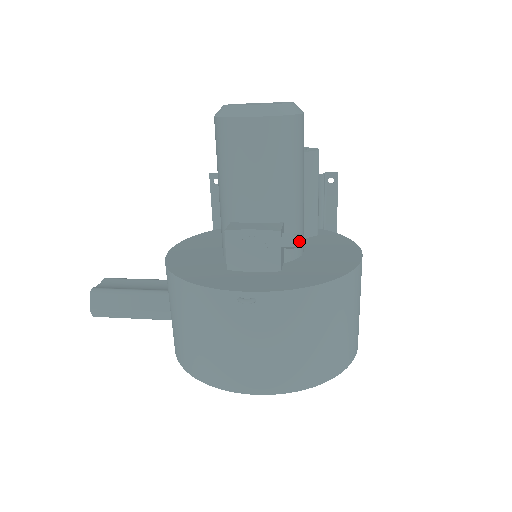
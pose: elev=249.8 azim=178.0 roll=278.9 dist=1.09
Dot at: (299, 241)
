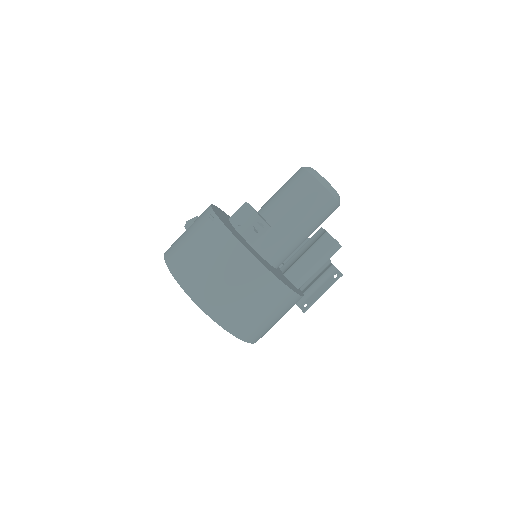
Dot at: (270, 249)
